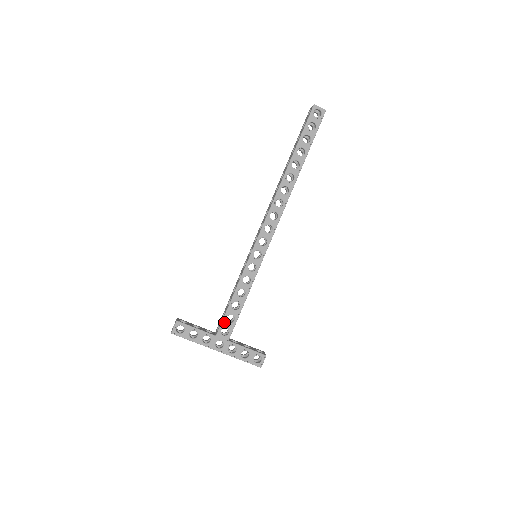
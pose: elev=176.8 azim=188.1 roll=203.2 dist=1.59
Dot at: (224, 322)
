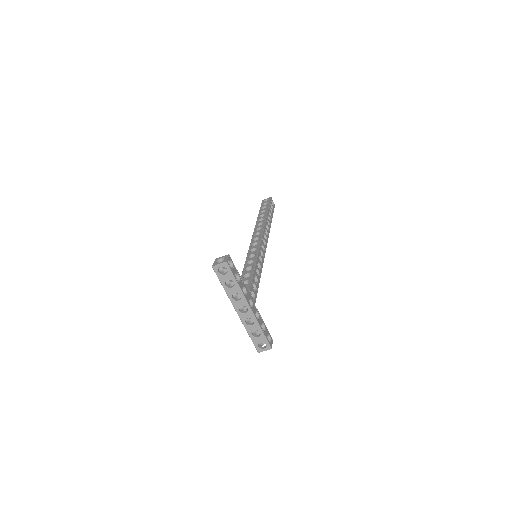
Dot at: (252, 286)
